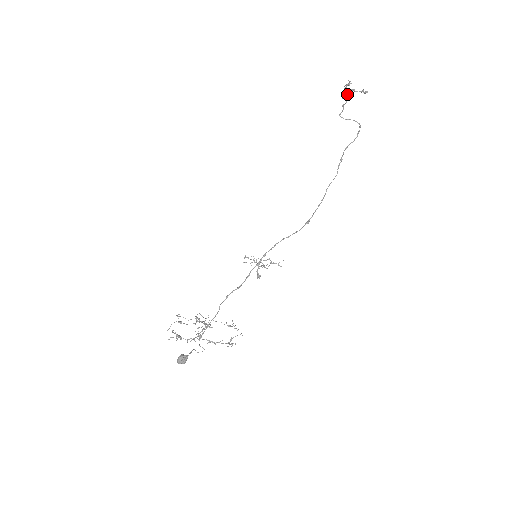
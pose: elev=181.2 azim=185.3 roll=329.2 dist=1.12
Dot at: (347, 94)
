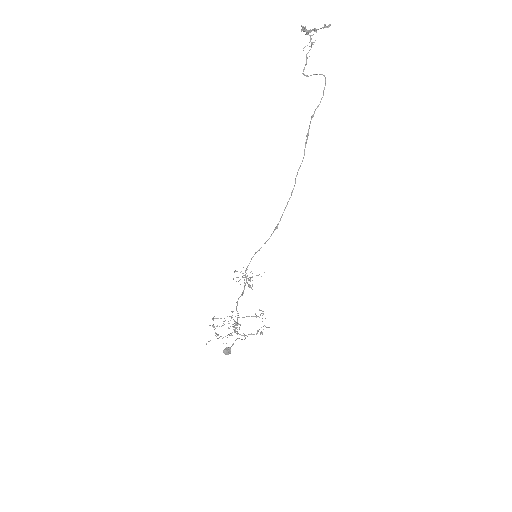
Dot at: (311, 35)
